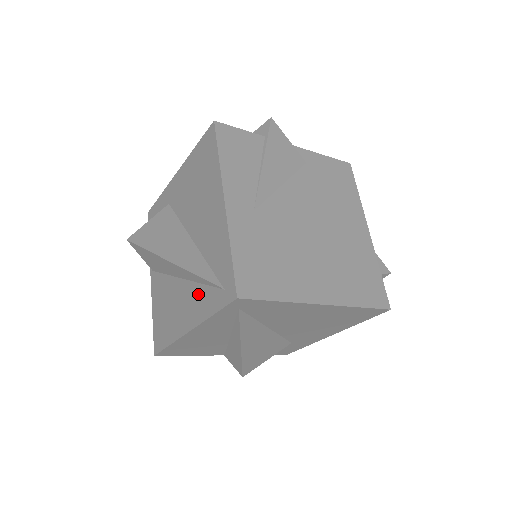
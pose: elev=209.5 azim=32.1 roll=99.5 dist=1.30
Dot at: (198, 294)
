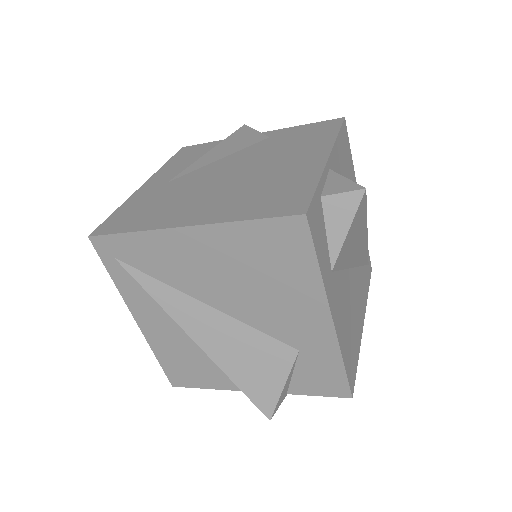
Dot at: occluded
